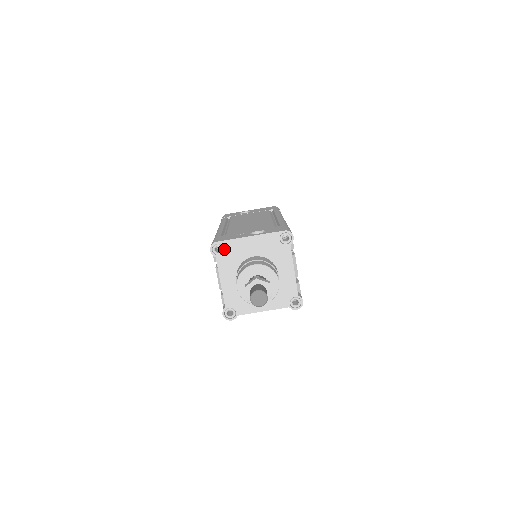
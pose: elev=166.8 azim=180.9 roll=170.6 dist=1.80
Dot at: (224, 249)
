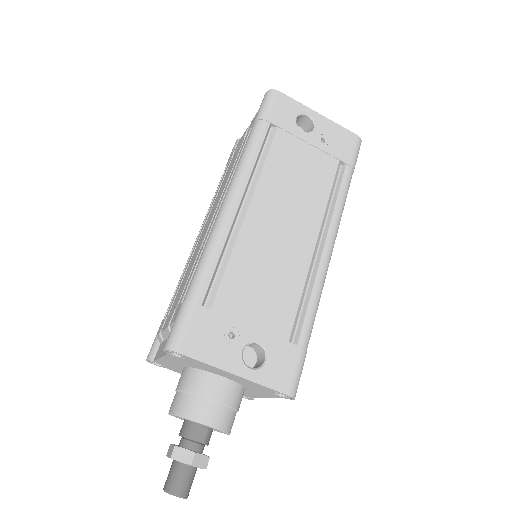
Dot at: (186, 359)
